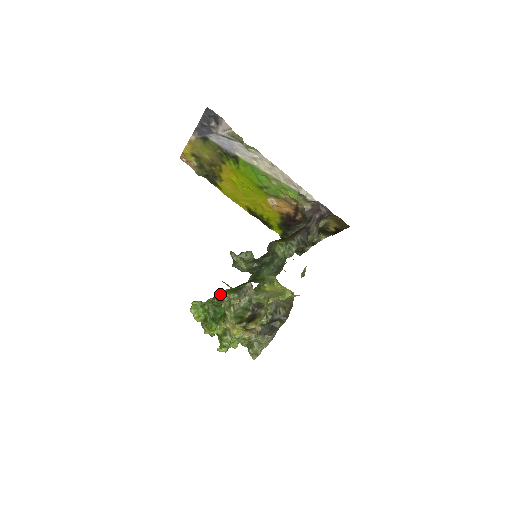
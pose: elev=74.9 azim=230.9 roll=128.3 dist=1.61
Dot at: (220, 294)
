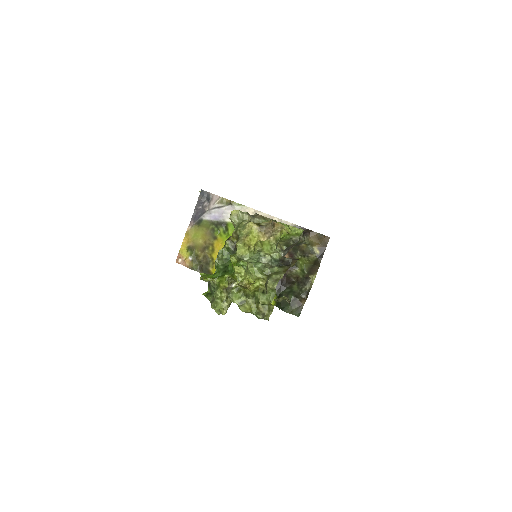
Dot at: (231, 217)
